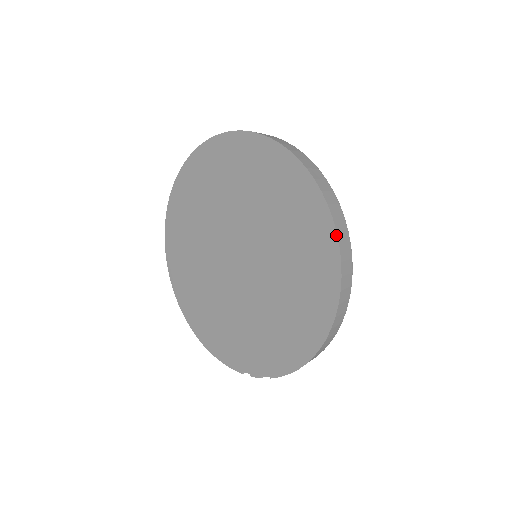
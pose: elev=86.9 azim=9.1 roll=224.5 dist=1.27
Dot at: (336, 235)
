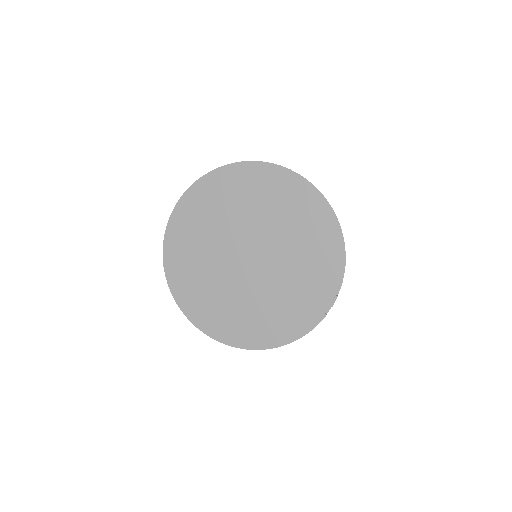
Dot at: (283, 167)
